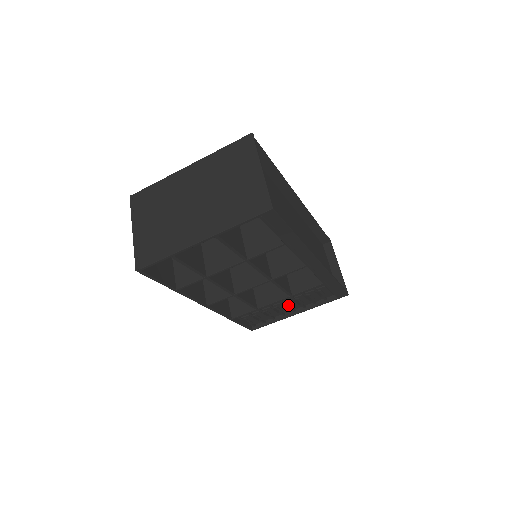
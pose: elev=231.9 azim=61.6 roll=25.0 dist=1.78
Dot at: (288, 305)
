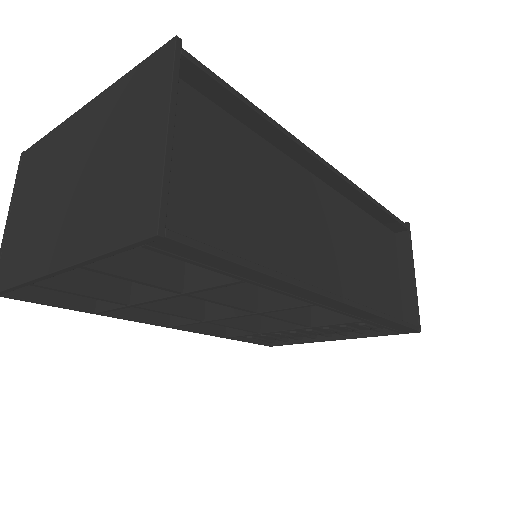
Dot at: (314, 332)
